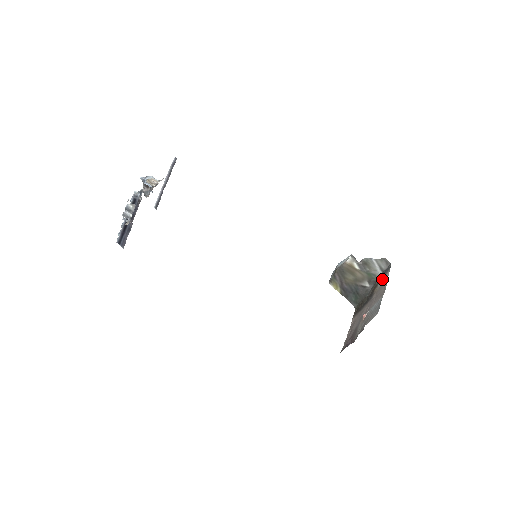
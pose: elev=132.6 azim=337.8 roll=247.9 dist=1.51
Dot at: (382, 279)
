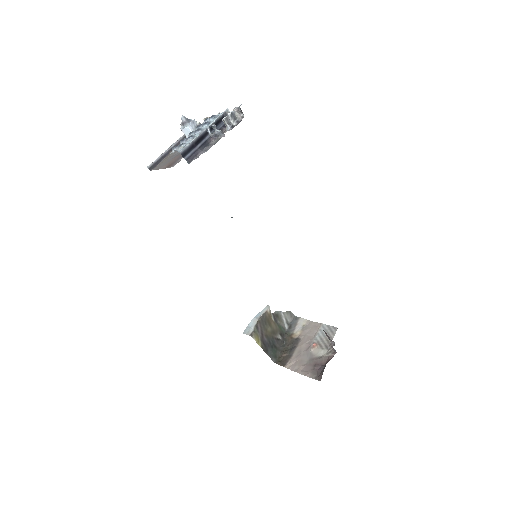
Dot at: (296, 326)
